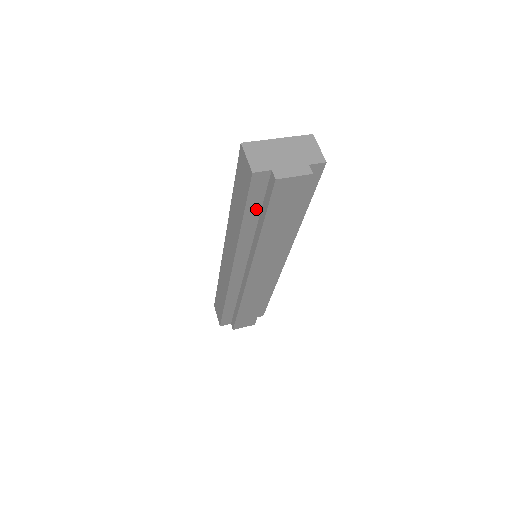
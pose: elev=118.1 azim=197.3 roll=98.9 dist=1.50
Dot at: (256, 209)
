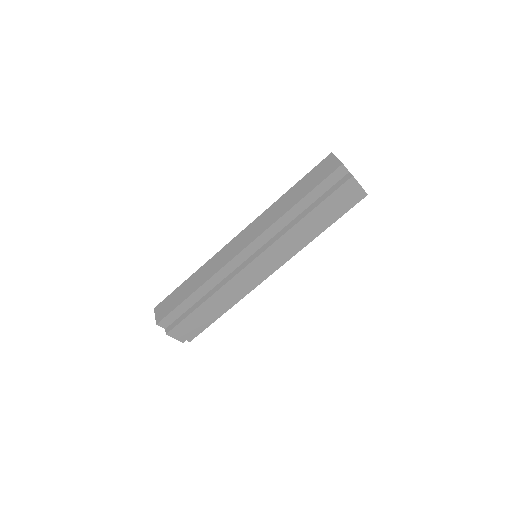
Dot at: (315, 197)
